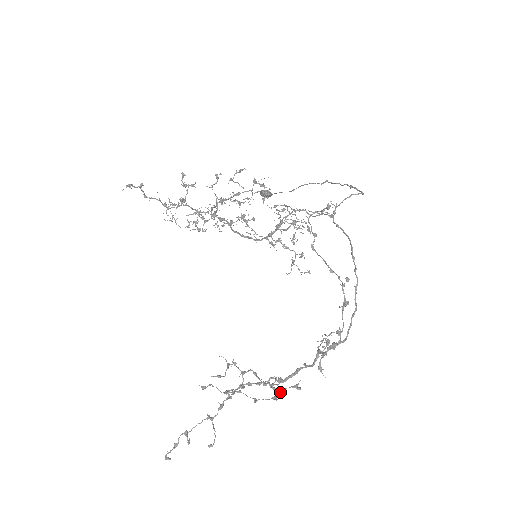
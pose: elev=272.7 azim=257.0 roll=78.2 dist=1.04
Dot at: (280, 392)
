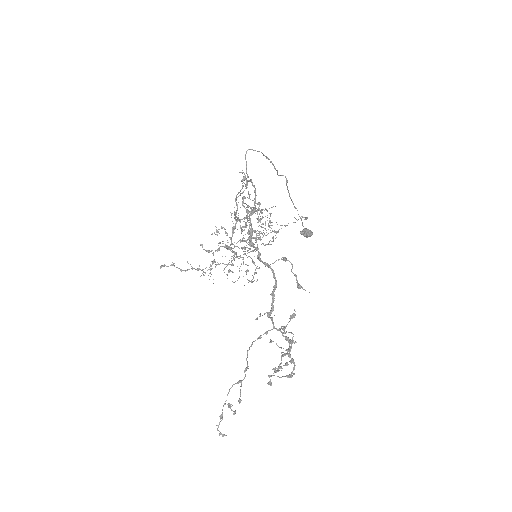
Dot at: (284, 329)
